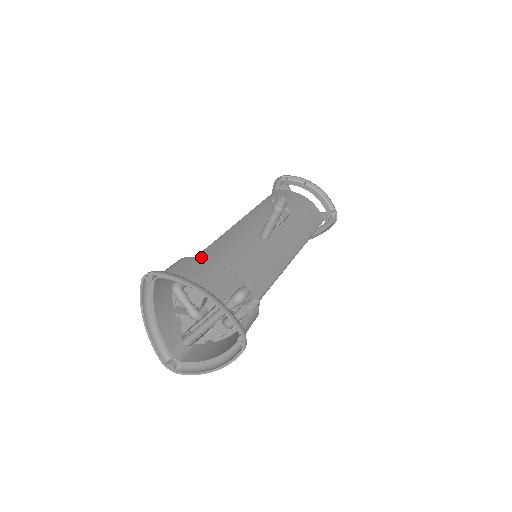
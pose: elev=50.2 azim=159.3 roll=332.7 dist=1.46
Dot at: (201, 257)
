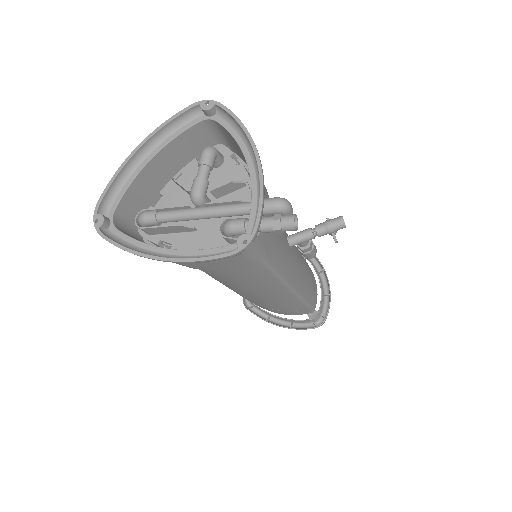
Dot at: occluded
